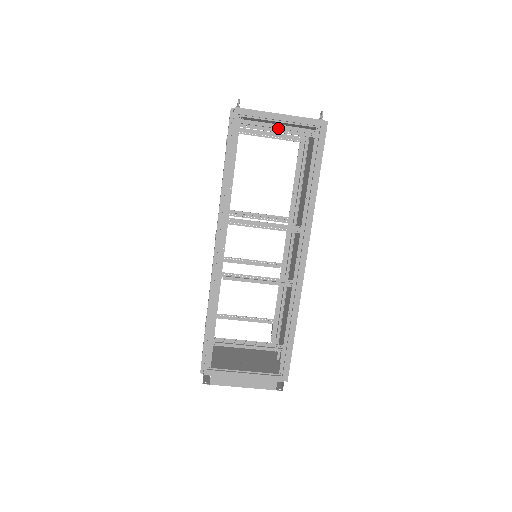
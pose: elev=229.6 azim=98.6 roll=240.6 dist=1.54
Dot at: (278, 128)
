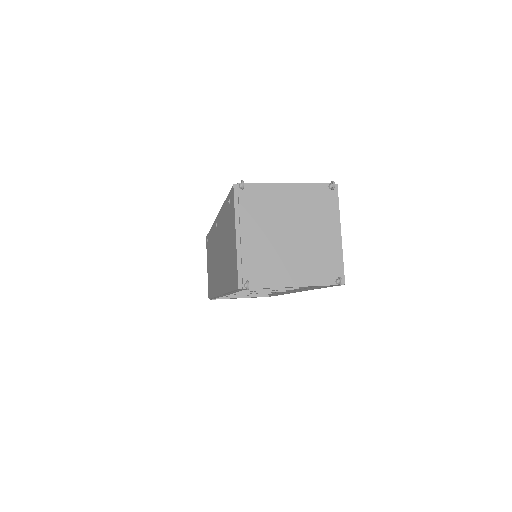
Dot at: occluded
